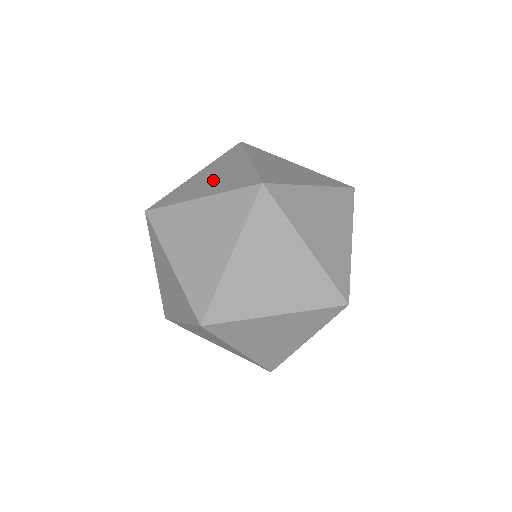
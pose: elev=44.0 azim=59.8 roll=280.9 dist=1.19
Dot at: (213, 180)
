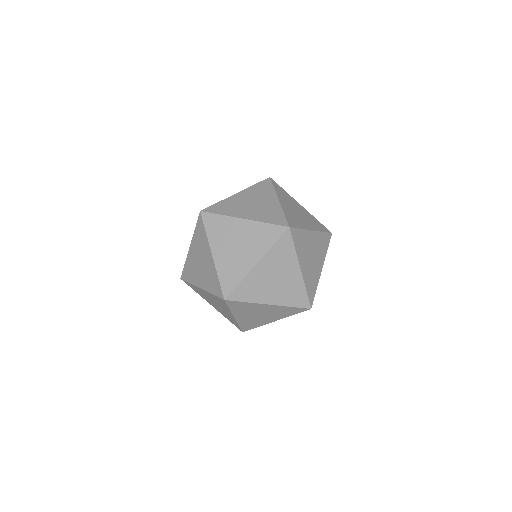
Dot at: occluded
